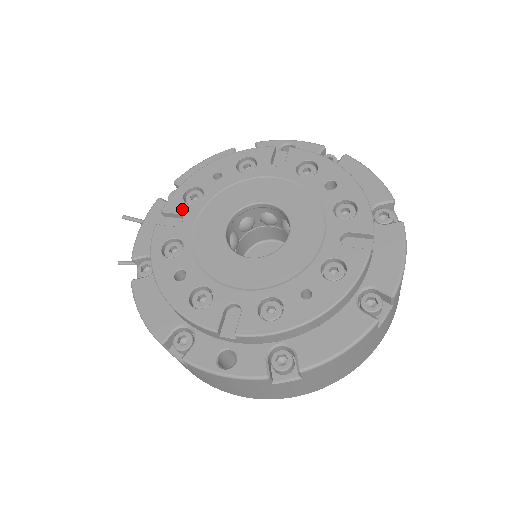
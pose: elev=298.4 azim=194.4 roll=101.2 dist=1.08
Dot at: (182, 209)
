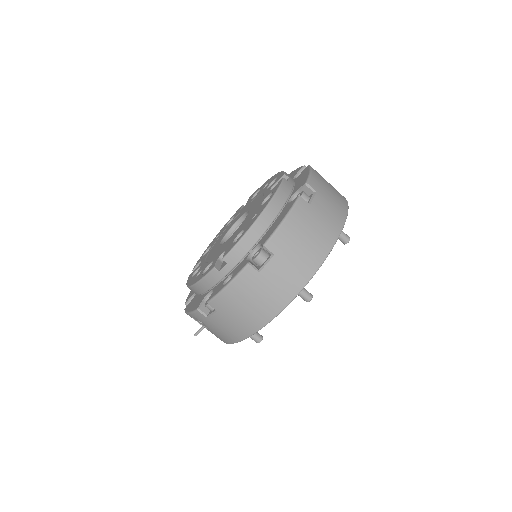
Dot at: (201, 259)
